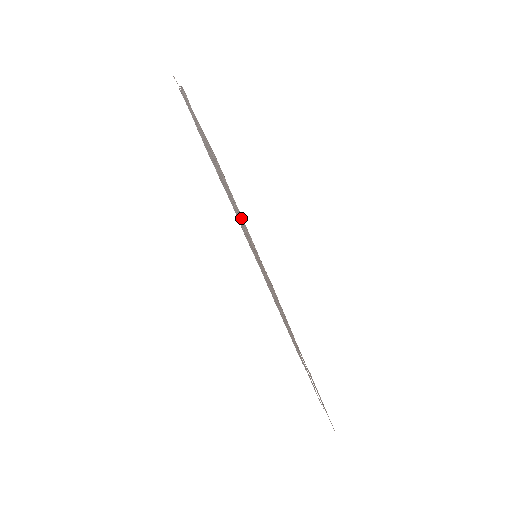
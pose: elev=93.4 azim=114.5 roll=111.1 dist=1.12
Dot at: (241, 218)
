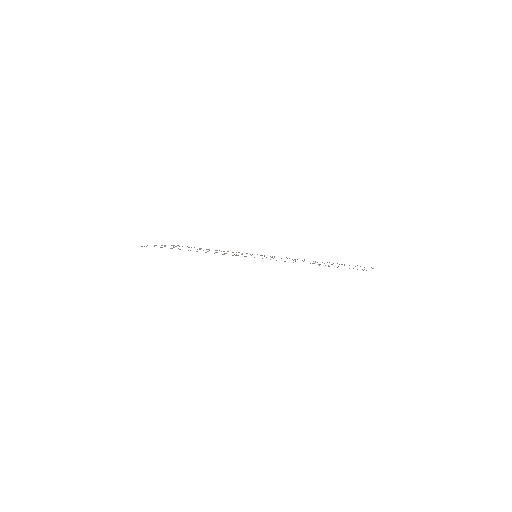
Dot at: occluded
